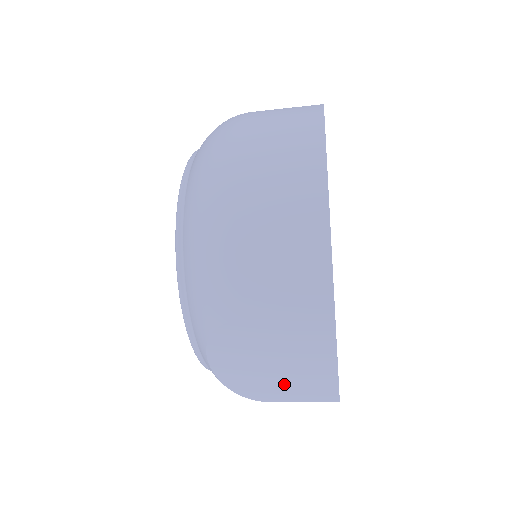
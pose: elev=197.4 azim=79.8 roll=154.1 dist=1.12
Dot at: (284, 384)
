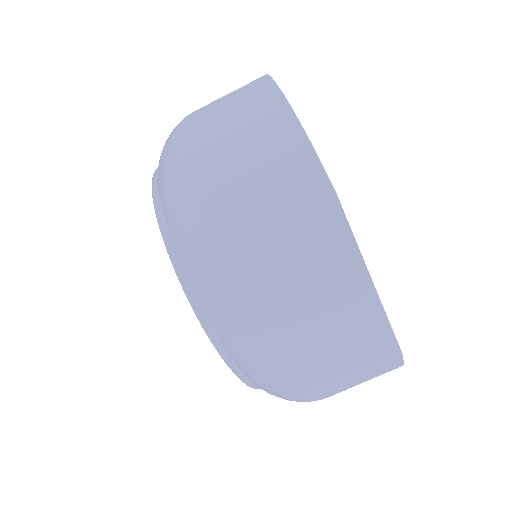
Dot at: (325, 342)
